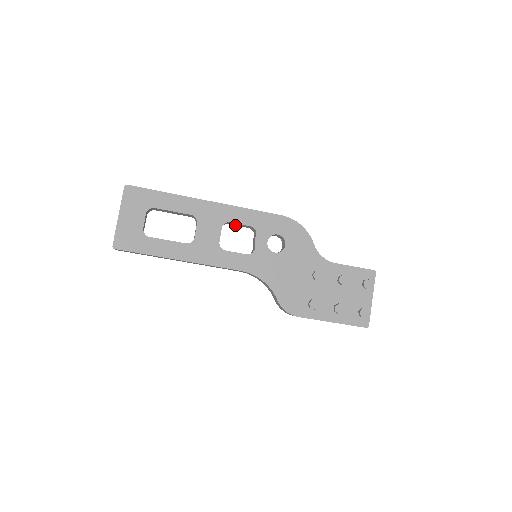
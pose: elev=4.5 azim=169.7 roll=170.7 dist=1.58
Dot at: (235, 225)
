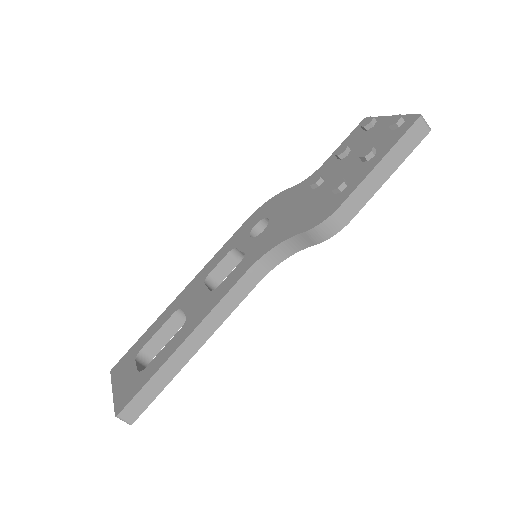
Dot at: occluded
